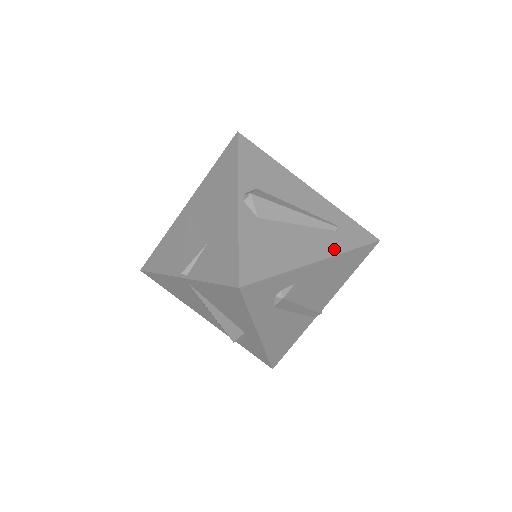
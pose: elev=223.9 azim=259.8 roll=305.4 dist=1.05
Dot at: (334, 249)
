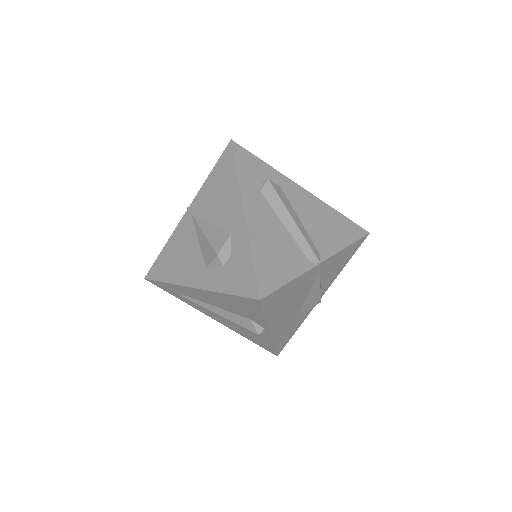
Dot at: occluded
